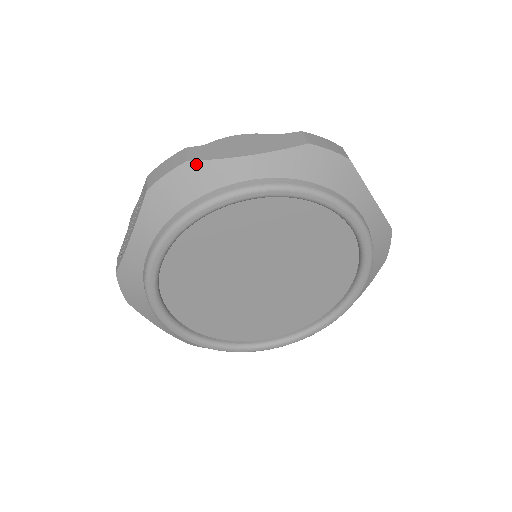
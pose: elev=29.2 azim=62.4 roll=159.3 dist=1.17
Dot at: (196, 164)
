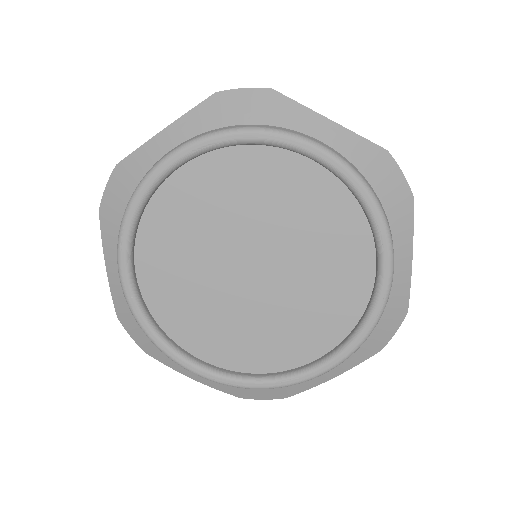
Dot at: (123, 163)
